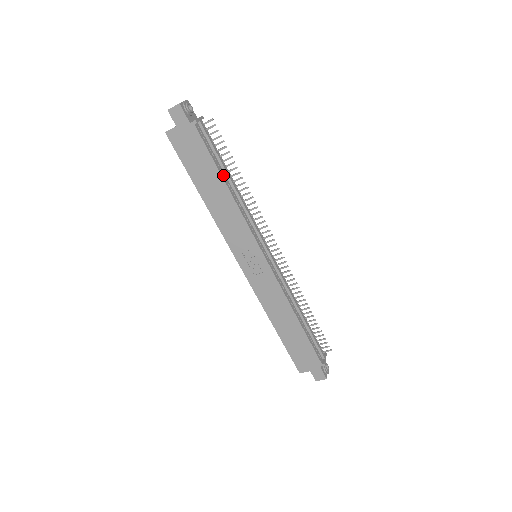
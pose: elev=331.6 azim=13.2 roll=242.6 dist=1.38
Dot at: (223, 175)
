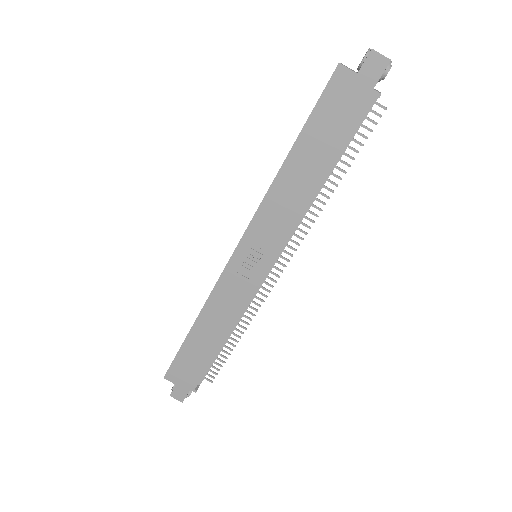
Dot at: (331, 167)
